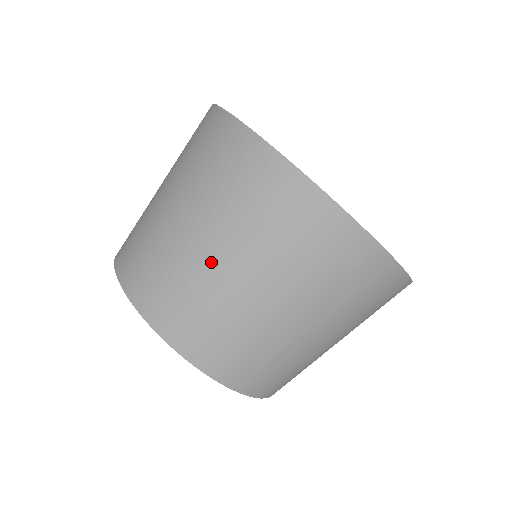
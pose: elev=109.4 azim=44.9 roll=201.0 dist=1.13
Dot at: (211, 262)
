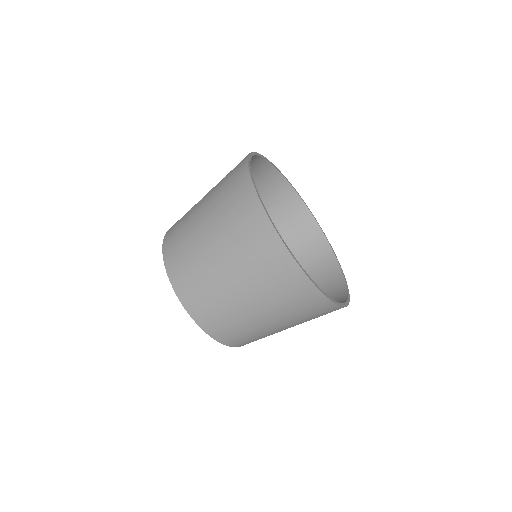
Dot at: (235, 296)
